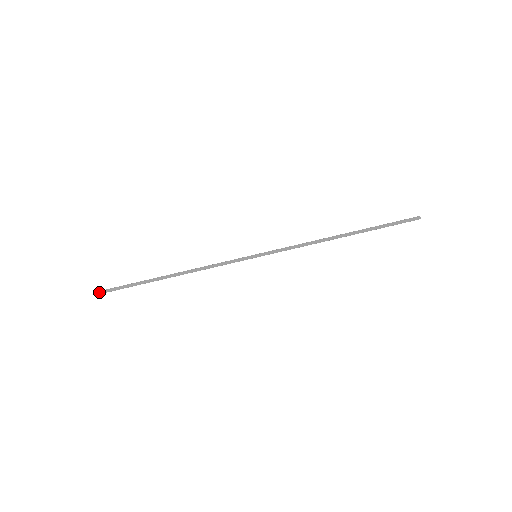
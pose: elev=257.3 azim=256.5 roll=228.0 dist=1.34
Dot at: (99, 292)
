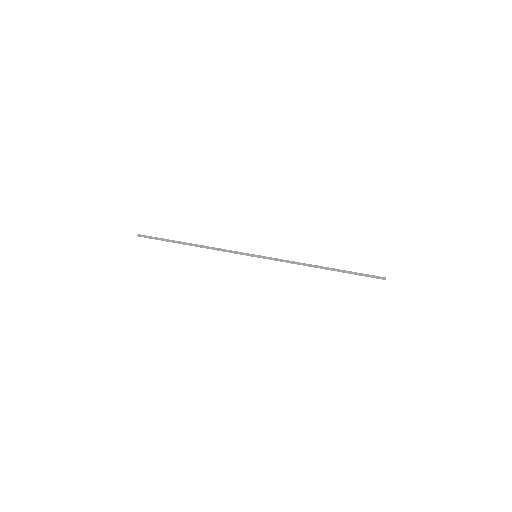
Dot at: (139, 234)
